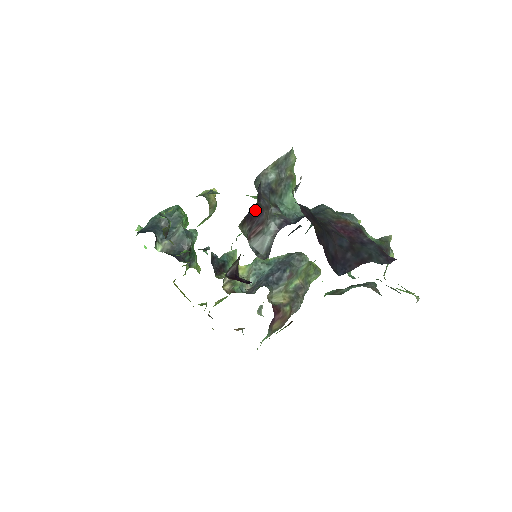
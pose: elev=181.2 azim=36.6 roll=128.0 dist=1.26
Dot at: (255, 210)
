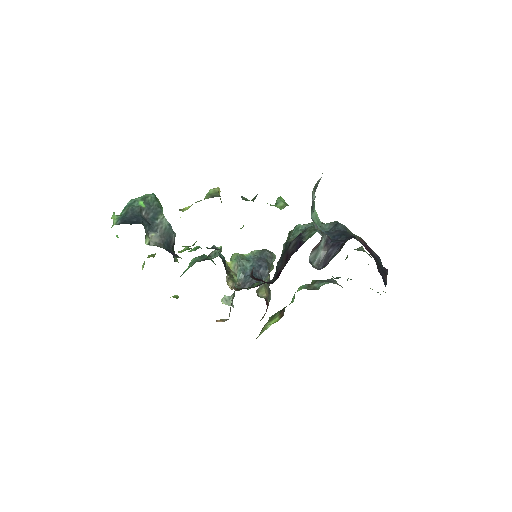
Dot at: occluded
